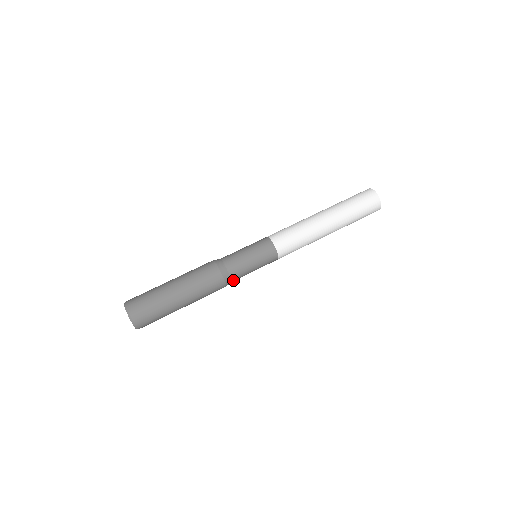
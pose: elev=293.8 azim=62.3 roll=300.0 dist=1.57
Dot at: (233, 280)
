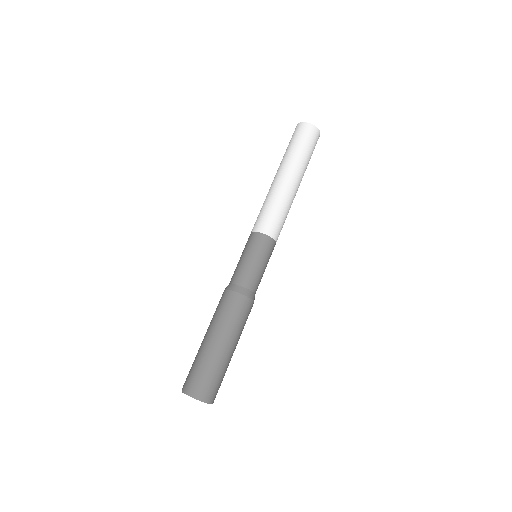
Dot at: occluded
